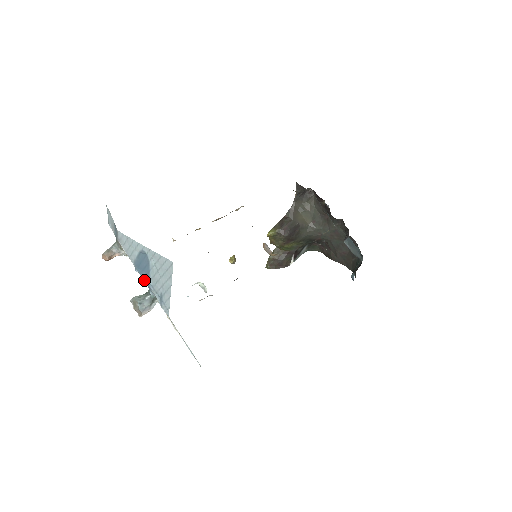
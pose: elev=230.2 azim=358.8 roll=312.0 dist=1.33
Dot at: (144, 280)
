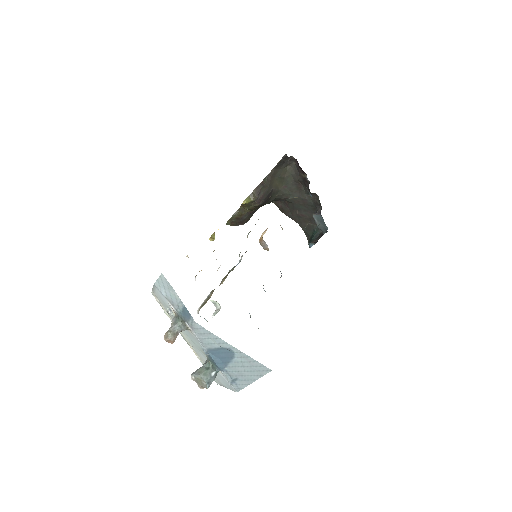
Dot at: (218, 365)
